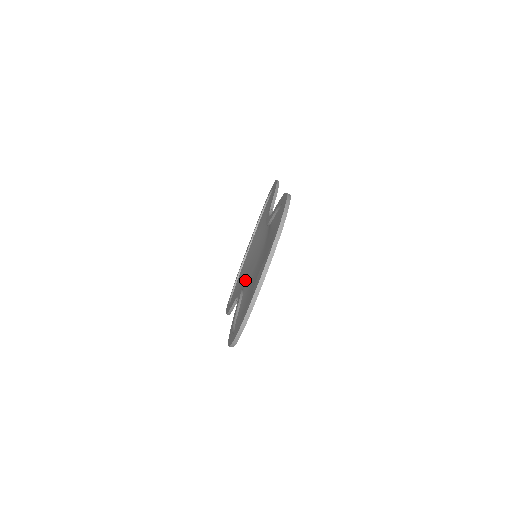
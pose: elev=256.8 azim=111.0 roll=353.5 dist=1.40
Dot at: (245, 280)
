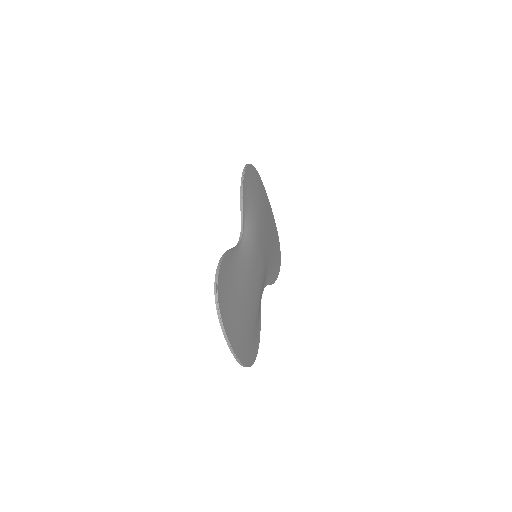
Dot at: occluded
